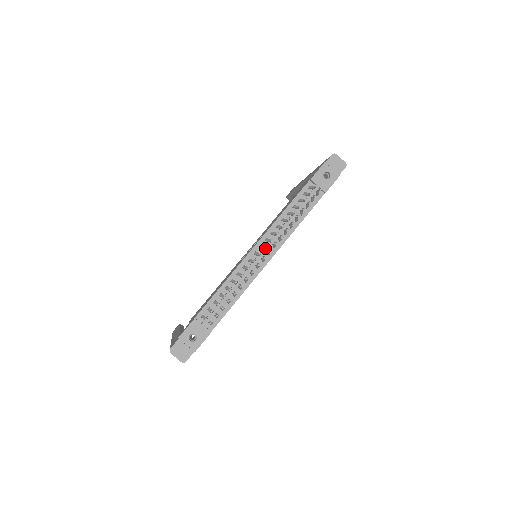
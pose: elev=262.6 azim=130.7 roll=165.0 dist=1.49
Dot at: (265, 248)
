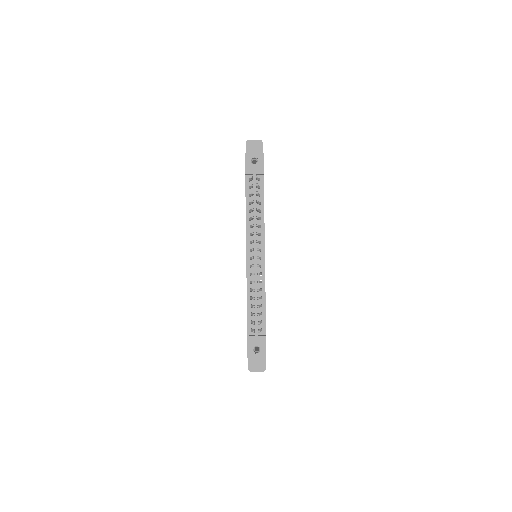
Dot at: (253, 250)
